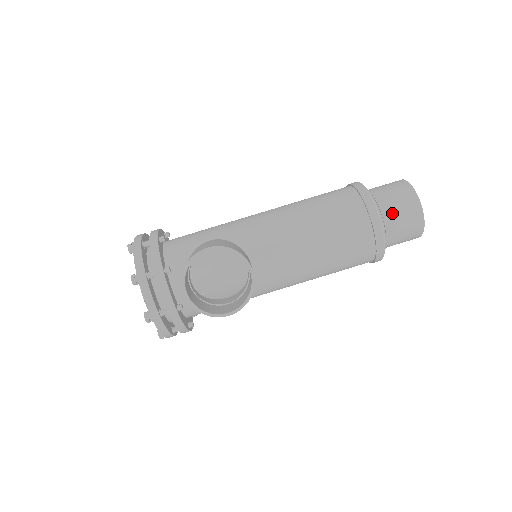
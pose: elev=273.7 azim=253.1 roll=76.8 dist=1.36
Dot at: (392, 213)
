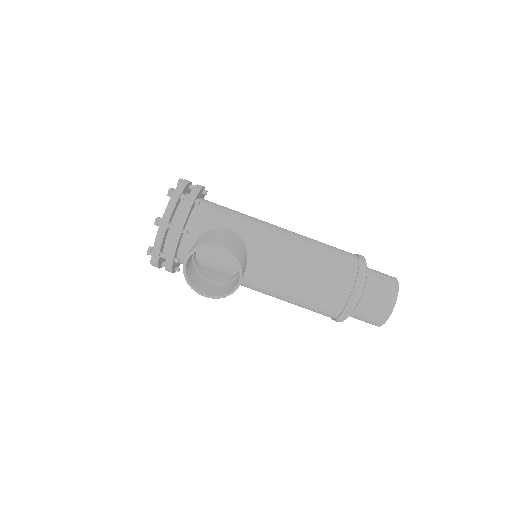
Dot at: (368, 303)
